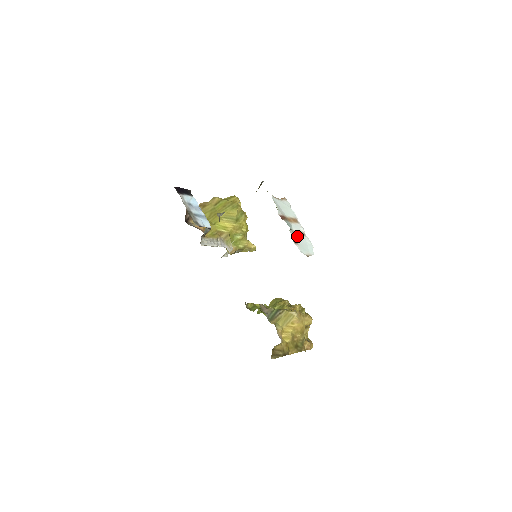
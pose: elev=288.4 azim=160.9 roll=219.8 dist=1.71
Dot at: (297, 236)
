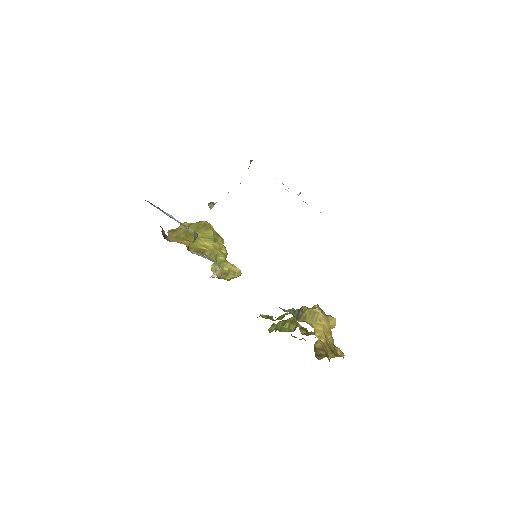
Dot at: occluded
